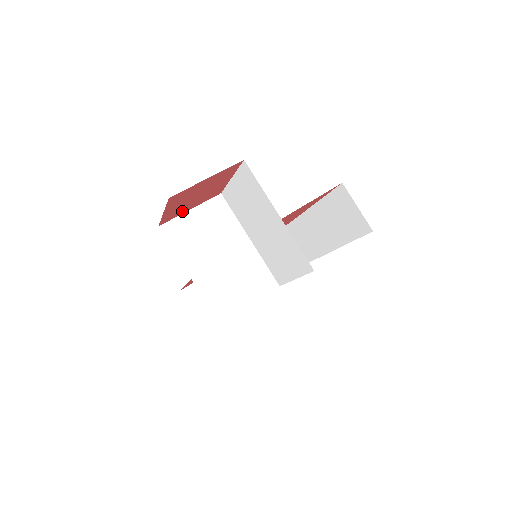
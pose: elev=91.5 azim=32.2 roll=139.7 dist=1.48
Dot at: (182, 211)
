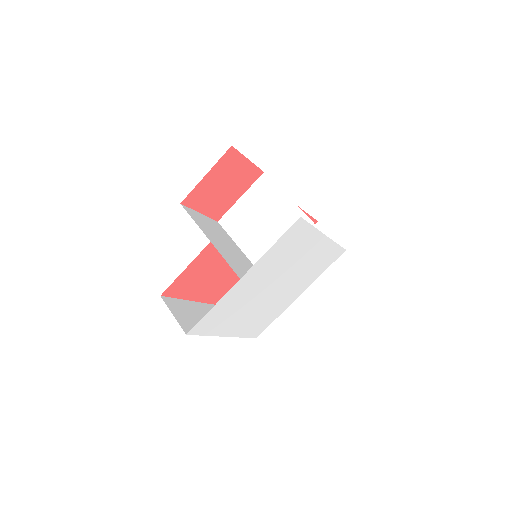
Dot at: (199, 204)
